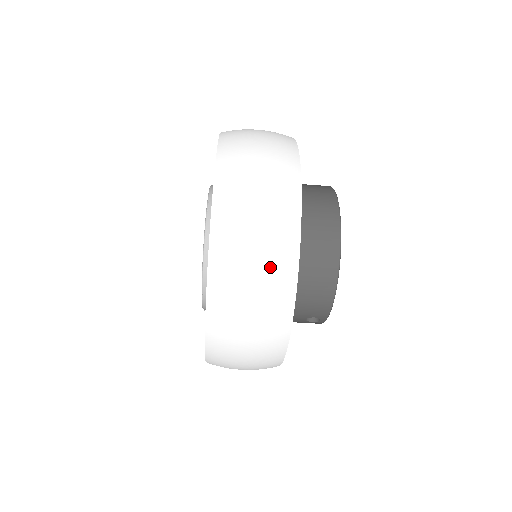
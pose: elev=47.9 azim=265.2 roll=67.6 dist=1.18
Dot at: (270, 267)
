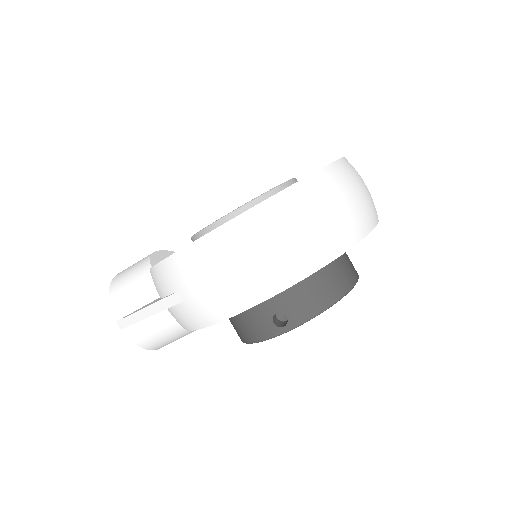
Dot at: (352, 216)
